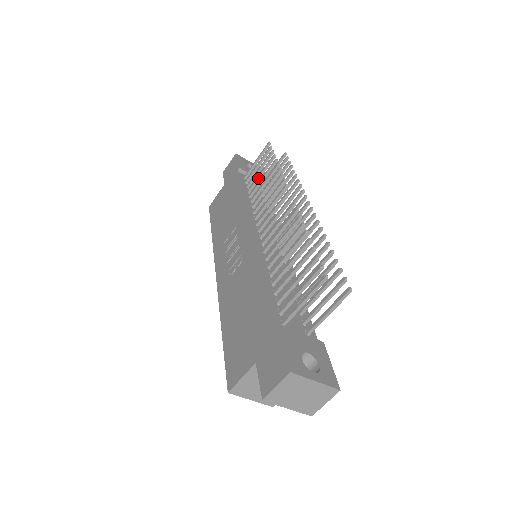
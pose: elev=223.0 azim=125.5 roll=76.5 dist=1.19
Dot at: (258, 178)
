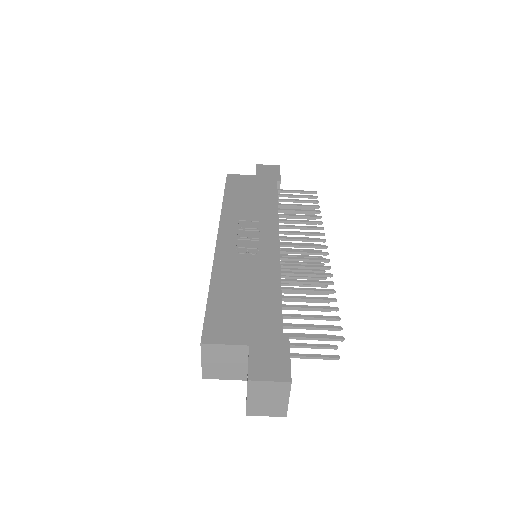
Dot at: (294, 206)
